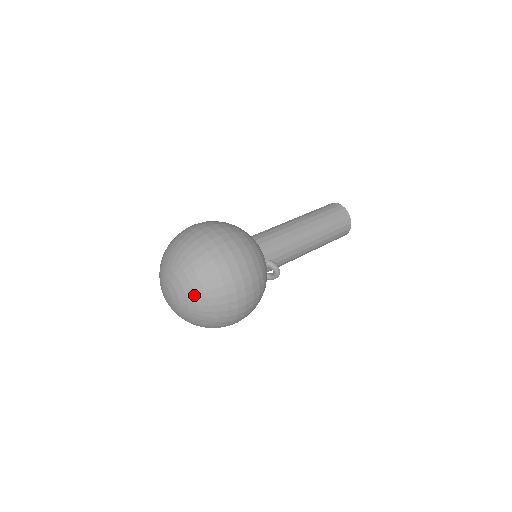
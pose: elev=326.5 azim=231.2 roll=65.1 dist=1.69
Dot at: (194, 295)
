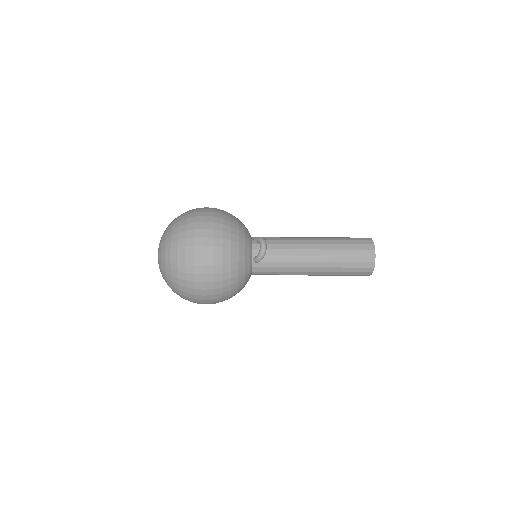
Dot at: occluded
